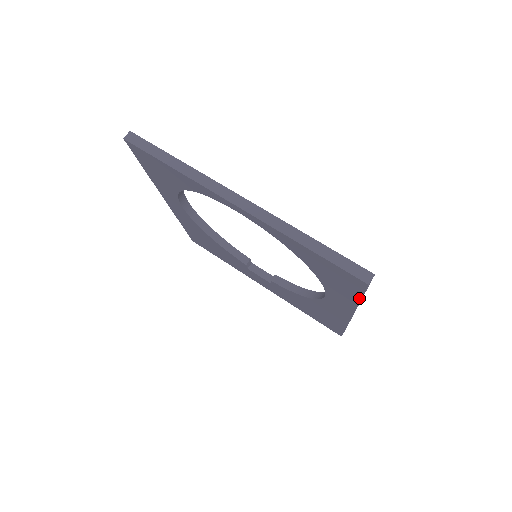
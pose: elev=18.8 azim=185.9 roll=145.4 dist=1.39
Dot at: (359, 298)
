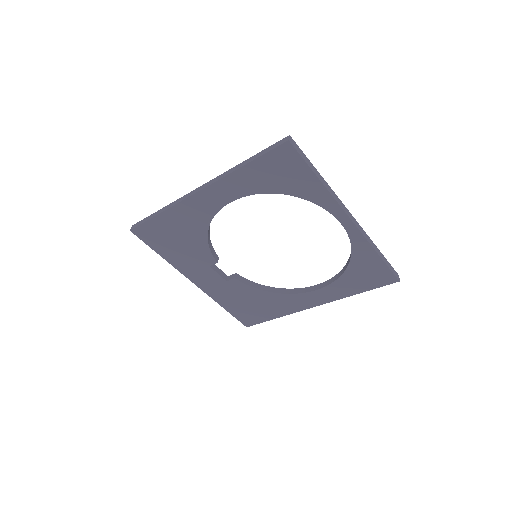
Dot at: (365, 291)
